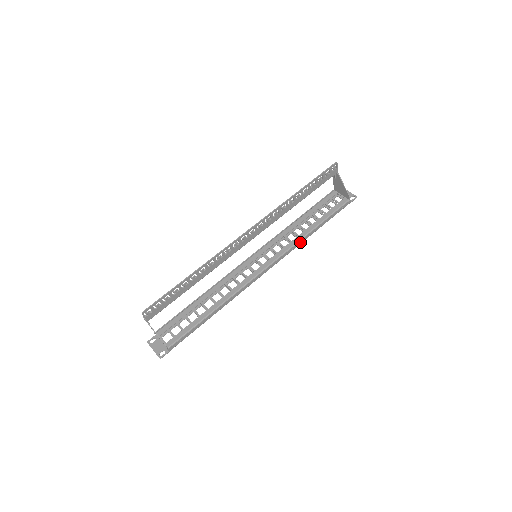
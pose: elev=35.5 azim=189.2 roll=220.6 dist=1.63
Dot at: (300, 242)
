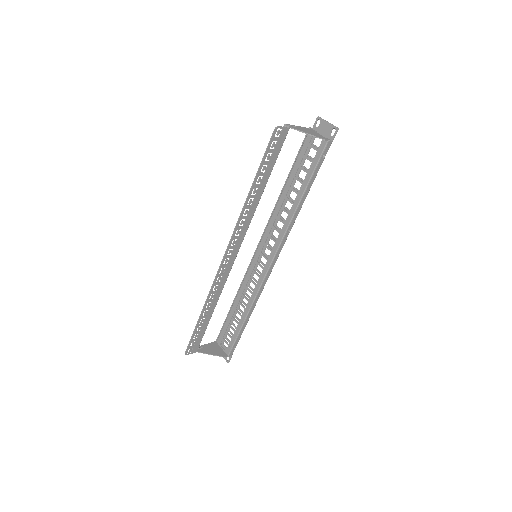
Dot at: (293, 220)
